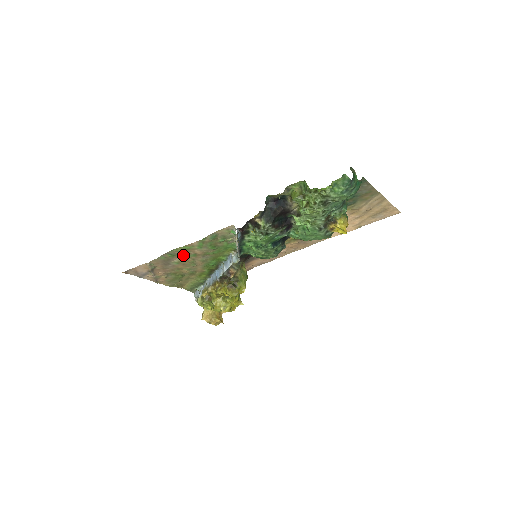
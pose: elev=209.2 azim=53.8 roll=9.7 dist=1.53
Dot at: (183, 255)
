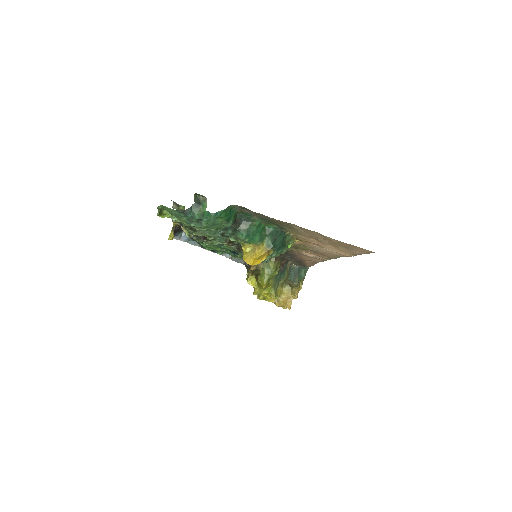
Dot at: occluded
